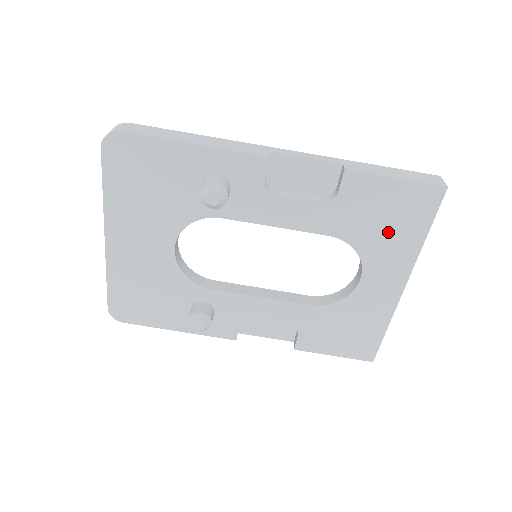
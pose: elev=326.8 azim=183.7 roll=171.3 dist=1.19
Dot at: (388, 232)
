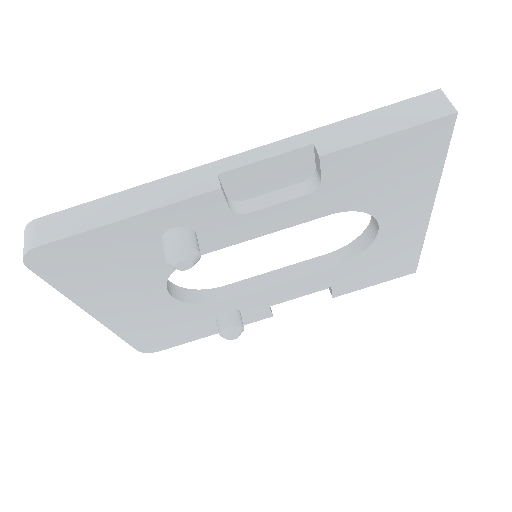
Dot at: (396, 182)
